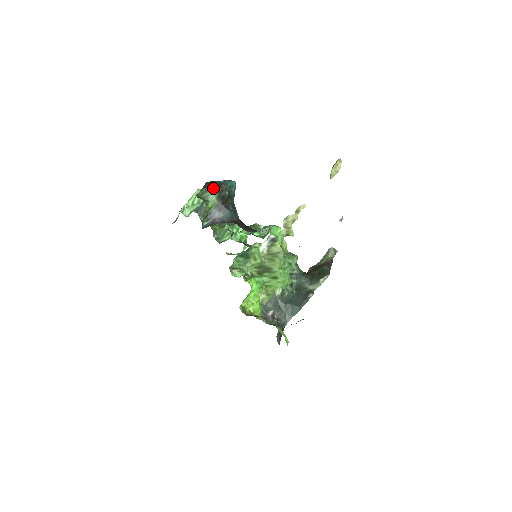
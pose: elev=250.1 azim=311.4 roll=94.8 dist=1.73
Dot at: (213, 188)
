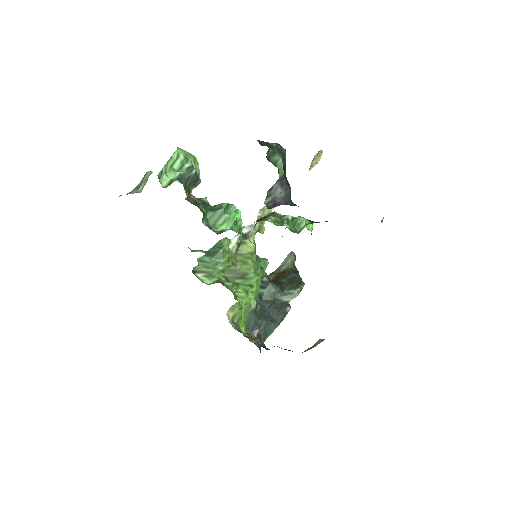
Dot at: (276, 151)
